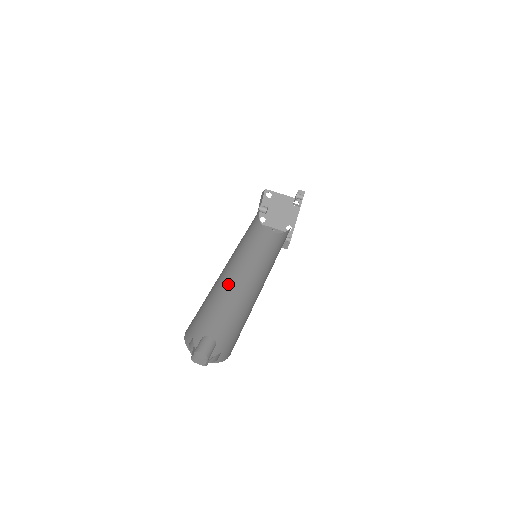
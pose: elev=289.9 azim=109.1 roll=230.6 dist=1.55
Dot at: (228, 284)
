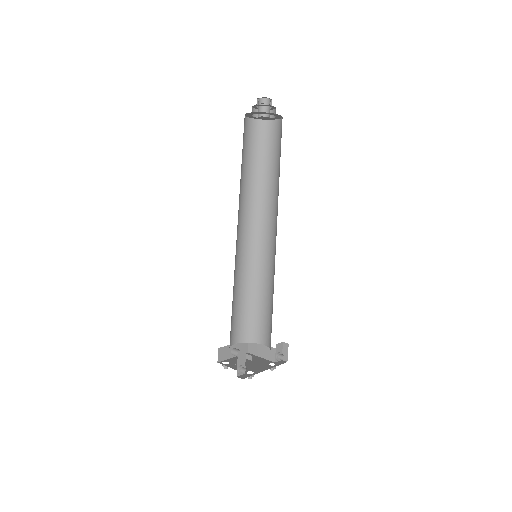
Dot at: (238, 216)
